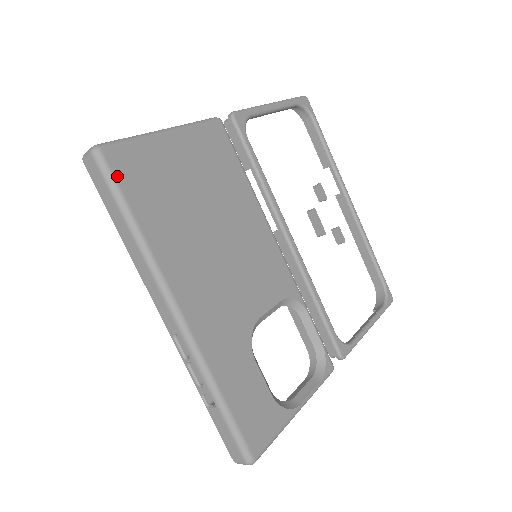
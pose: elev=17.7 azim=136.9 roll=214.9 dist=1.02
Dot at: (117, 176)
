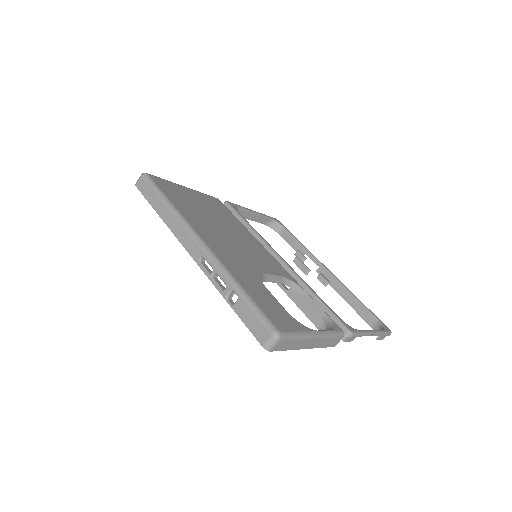
Dot at: (157, 183)
